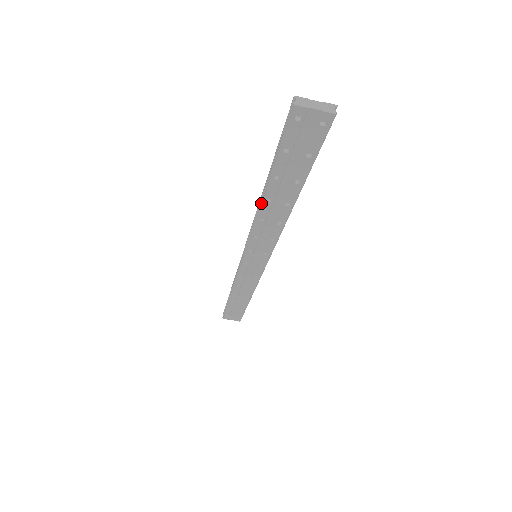
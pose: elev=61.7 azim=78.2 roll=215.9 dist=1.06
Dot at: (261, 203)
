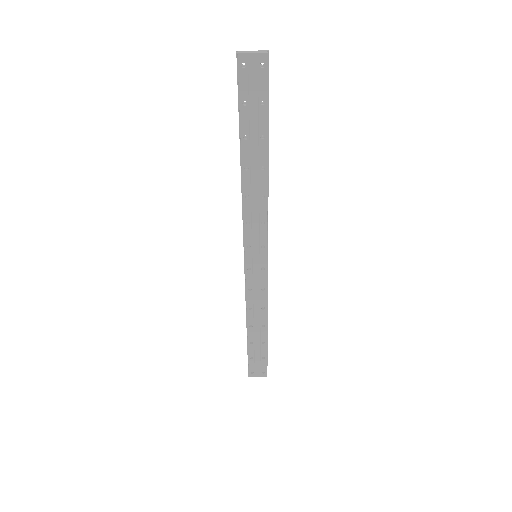
Dot at: (241, 174)
